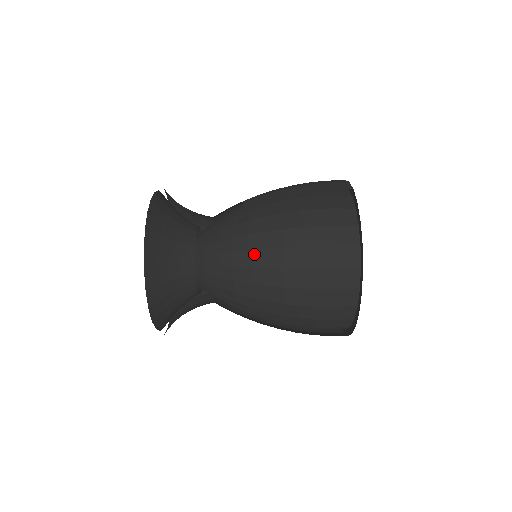
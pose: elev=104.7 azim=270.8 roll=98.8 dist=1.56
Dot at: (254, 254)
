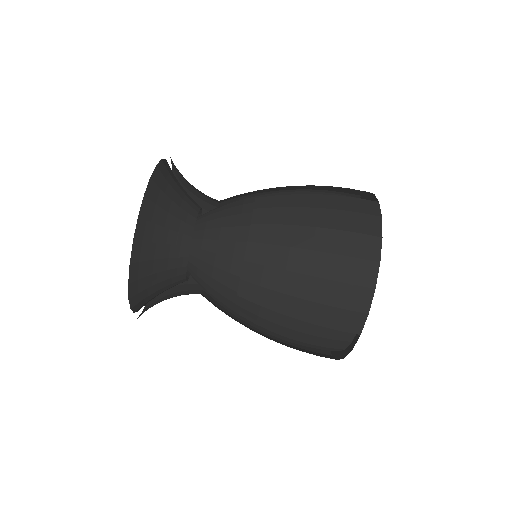
Dot at: occluded
